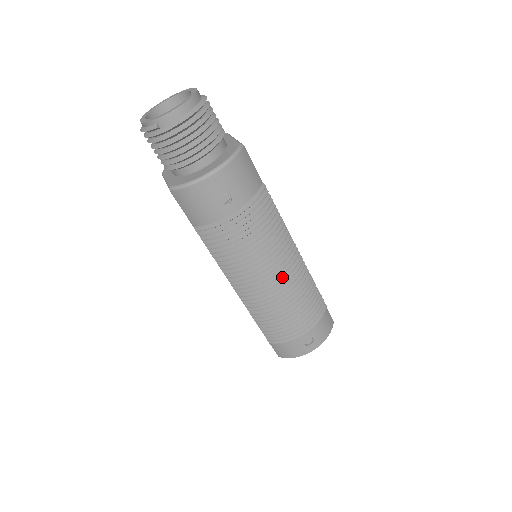
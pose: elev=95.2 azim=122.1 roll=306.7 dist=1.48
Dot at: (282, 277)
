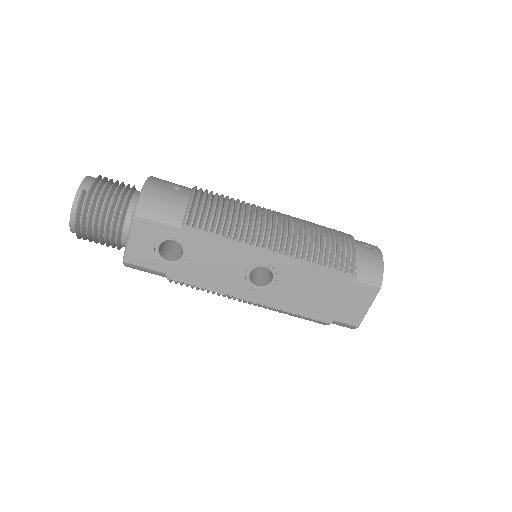
Dot at: (278, 215)
